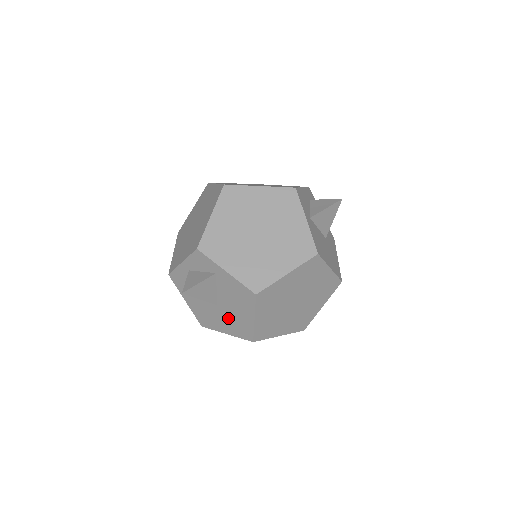
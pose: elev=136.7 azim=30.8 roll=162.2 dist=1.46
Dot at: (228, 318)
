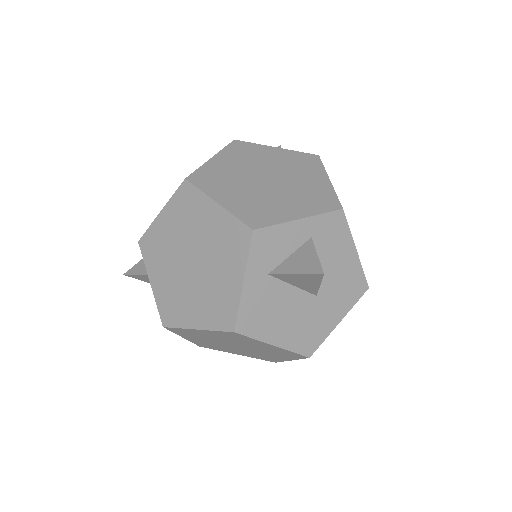
Dot at: occluded
